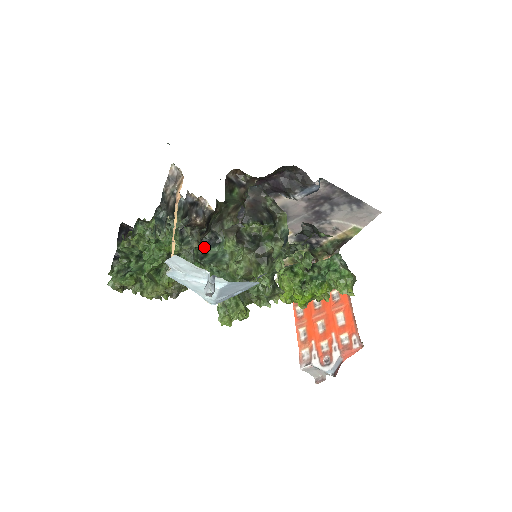
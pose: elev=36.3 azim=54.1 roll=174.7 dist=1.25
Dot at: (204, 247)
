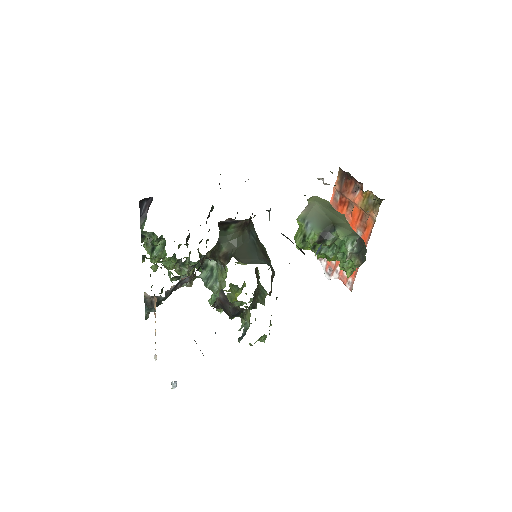
Dot at: occluded
